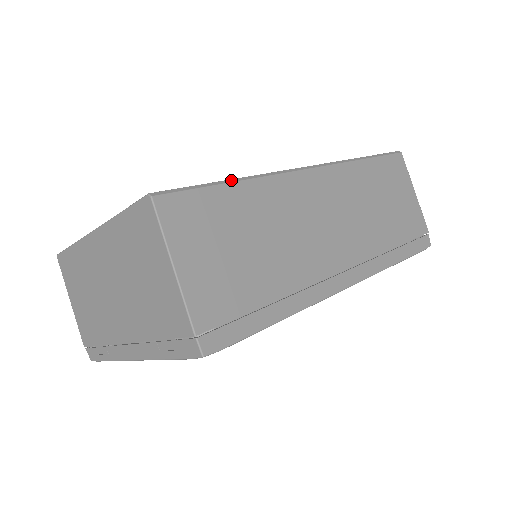
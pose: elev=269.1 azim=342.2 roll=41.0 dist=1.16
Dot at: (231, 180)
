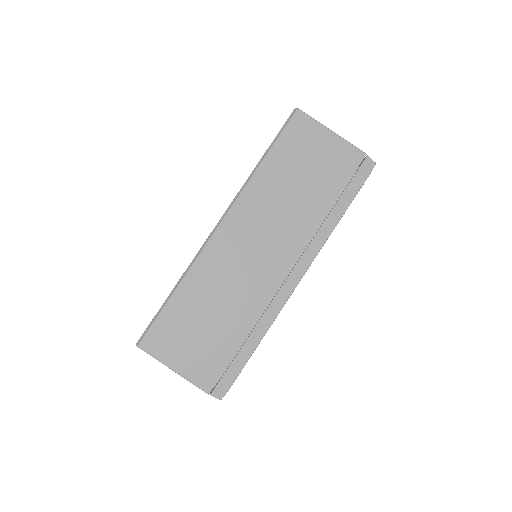
Dot at: (172, 292)
